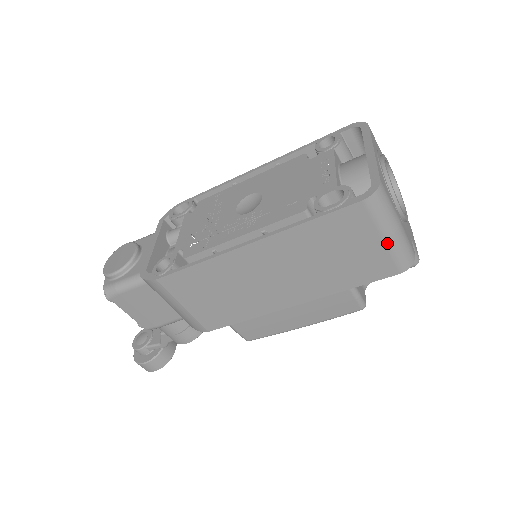
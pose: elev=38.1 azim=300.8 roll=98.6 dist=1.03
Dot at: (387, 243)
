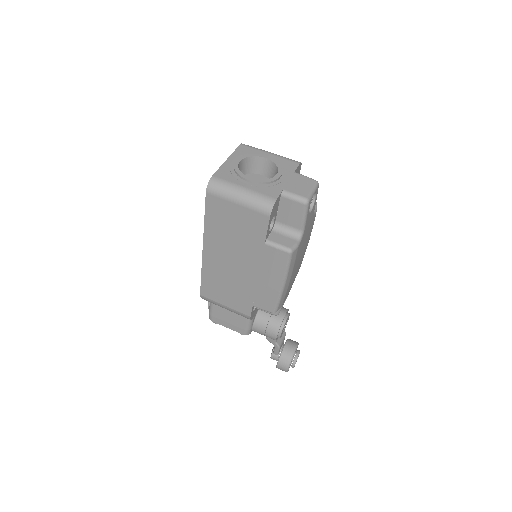
Dot at: (242, 205)
